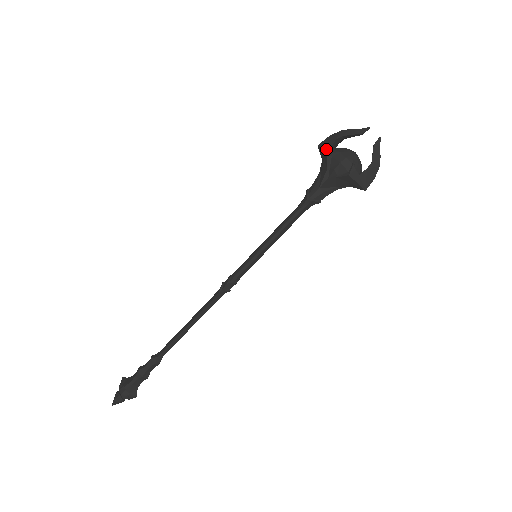
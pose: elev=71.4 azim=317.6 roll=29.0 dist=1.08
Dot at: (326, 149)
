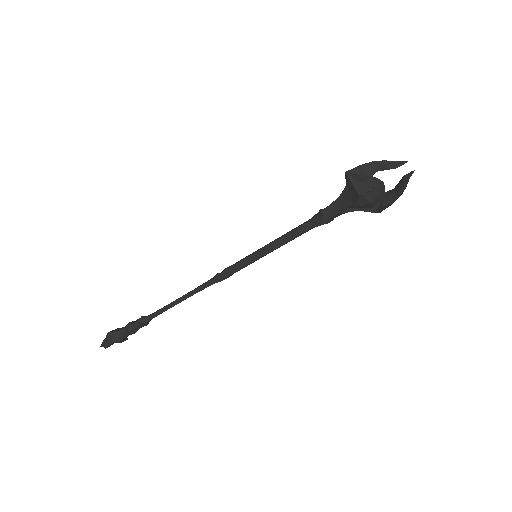
Dot at: (357, 184)
